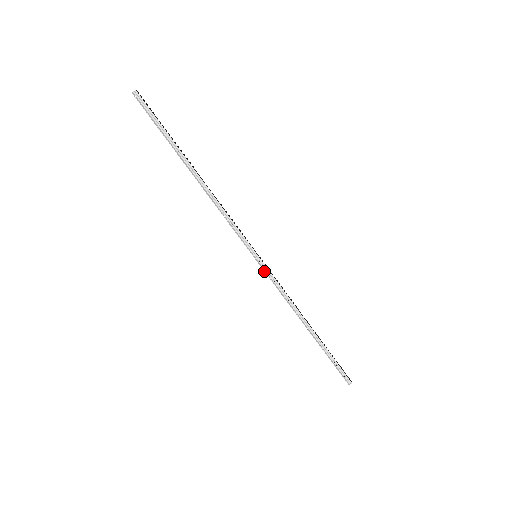
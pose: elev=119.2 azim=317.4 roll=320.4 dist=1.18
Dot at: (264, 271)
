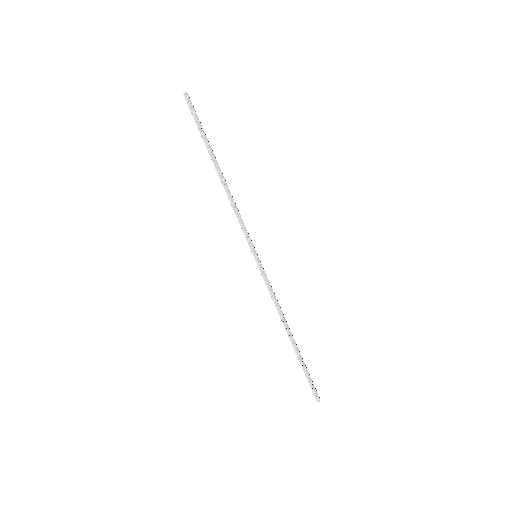
Dot at: occluded
